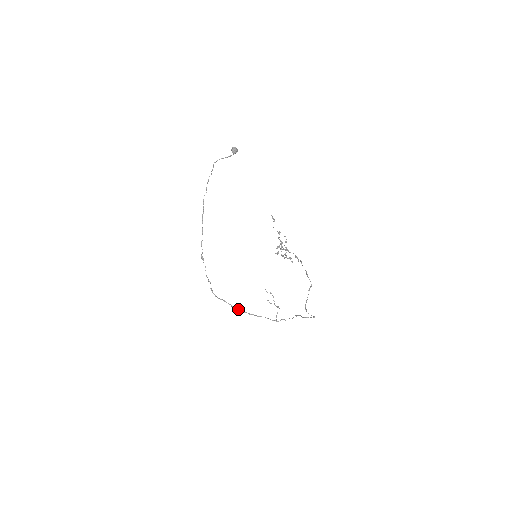
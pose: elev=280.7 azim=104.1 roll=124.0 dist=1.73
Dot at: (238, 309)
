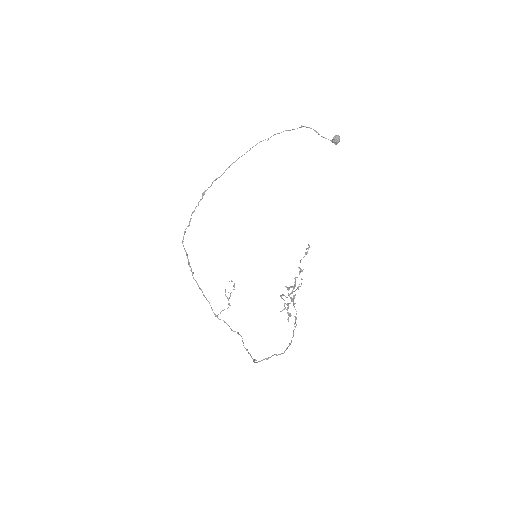
Dot at: (192, 273)
